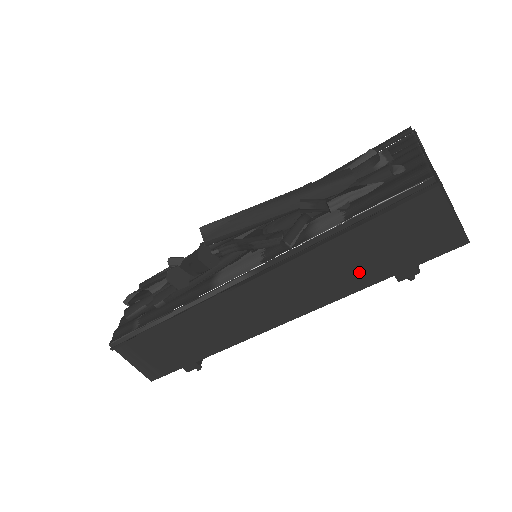
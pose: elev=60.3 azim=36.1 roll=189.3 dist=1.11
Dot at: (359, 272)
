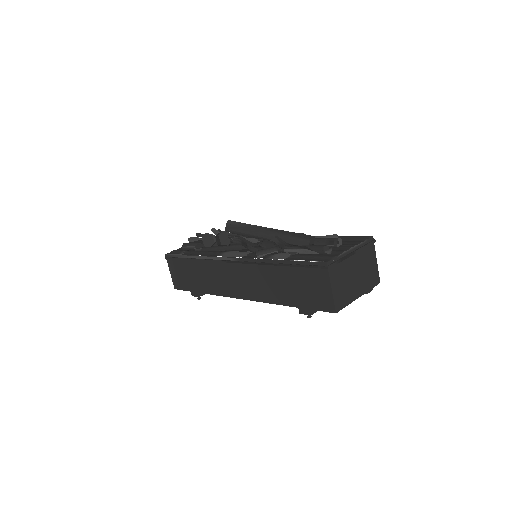
Dot at: (282, 293)
